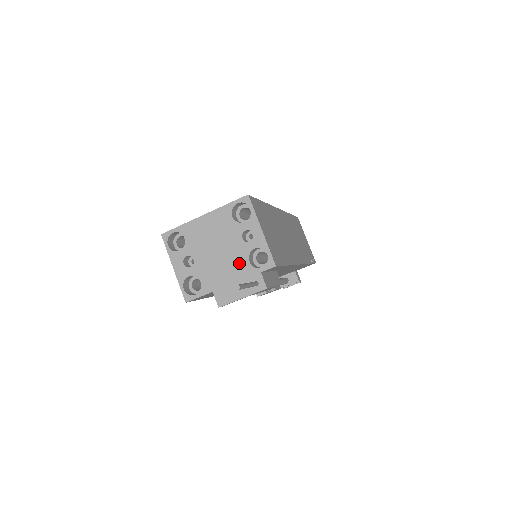
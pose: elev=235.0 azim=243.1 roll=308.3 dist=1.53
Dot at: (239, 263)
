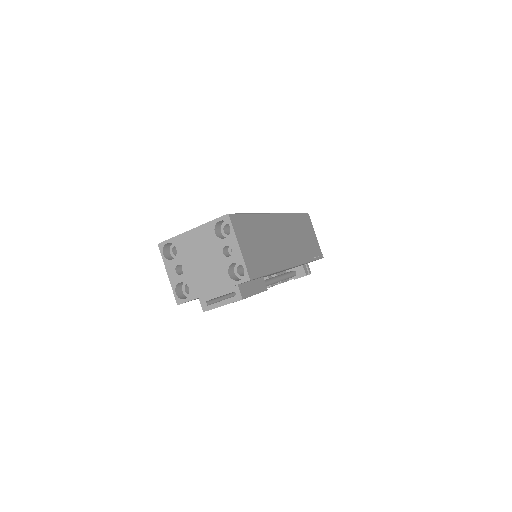
Dot at: (220, 275)
